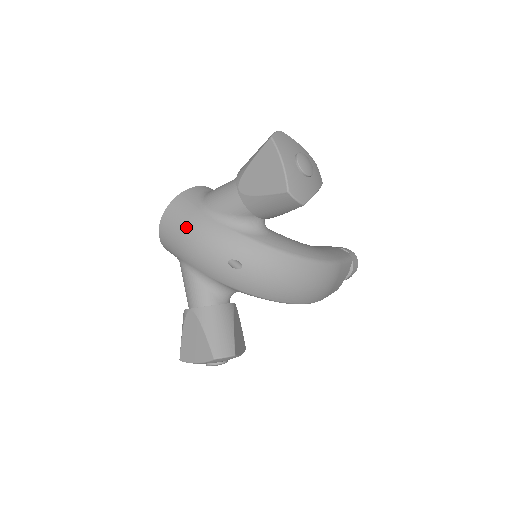
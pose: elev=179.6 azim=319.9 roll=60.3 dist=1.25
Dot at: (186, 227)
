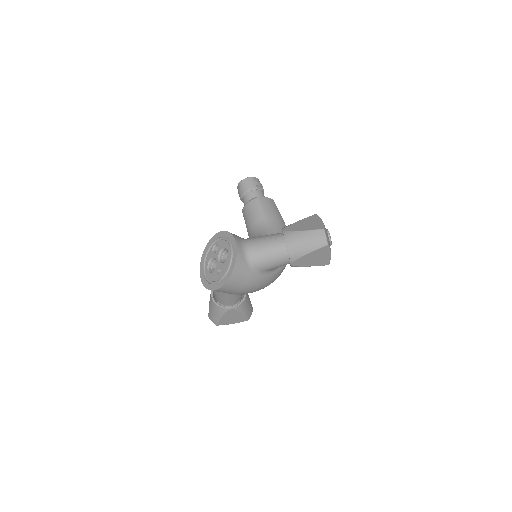
Dot at: (246, 286)
